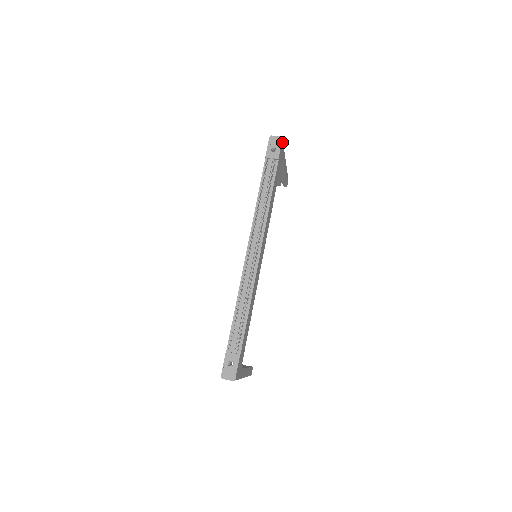
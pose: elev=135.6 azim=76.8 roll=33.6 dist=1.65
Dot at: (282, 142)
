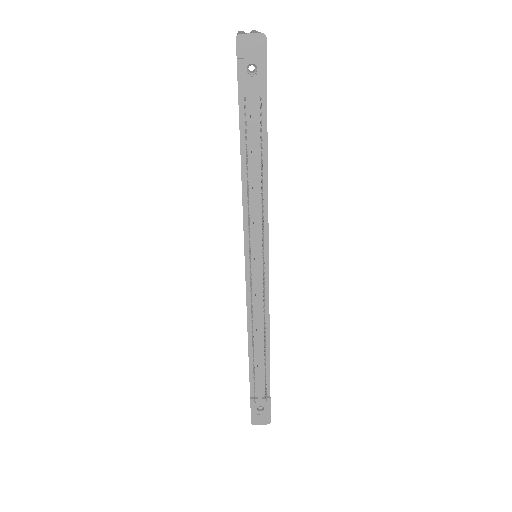
Dot at: (265, 42)
